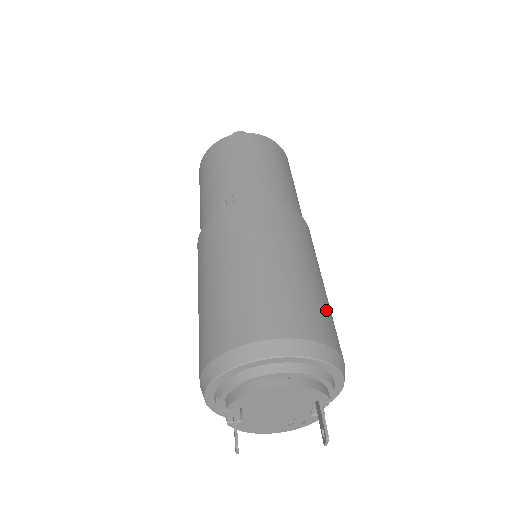
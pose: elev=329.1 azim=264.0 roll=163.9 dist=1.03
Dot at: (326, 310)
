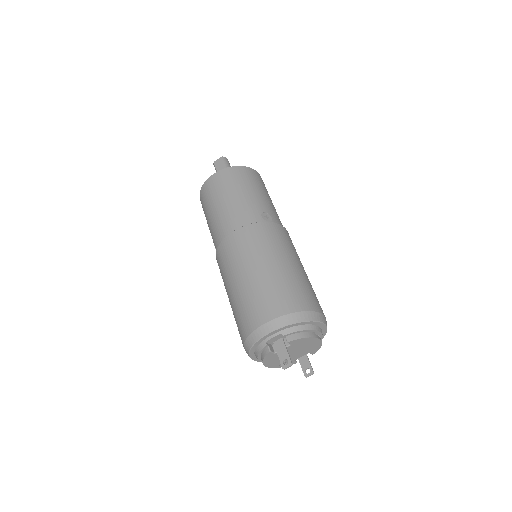
Dot at: occluded
